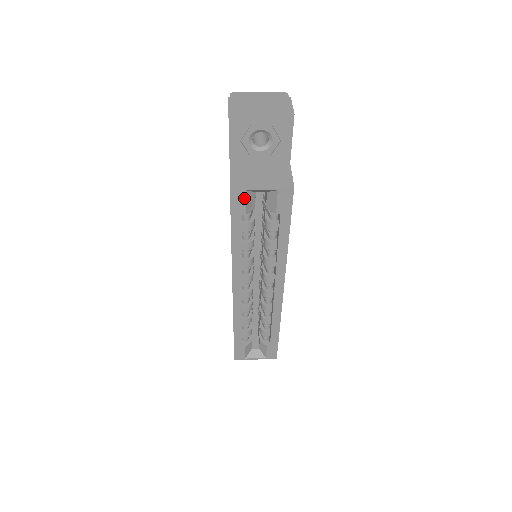
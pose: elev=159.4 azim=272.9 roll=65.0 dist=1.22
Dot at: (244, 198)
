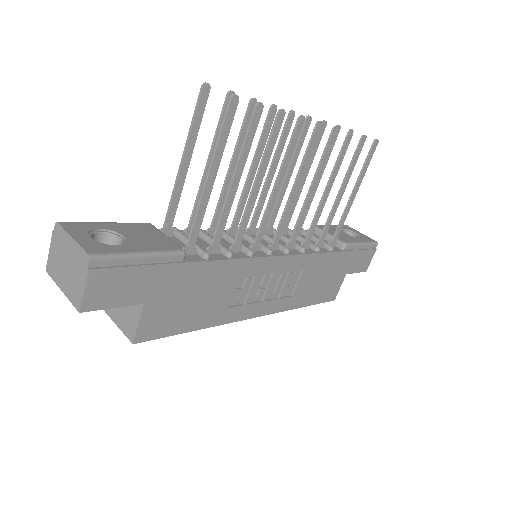
Dot at: occluded
